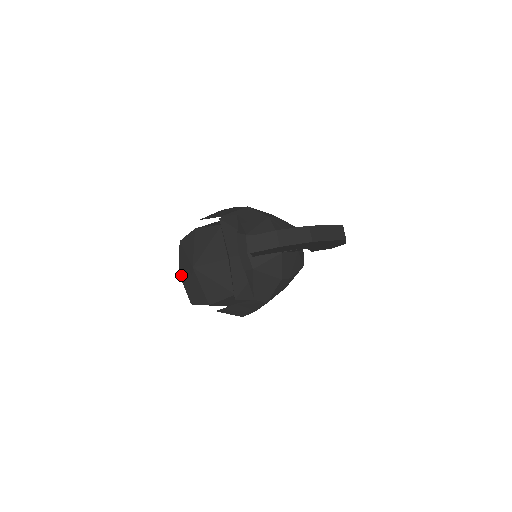
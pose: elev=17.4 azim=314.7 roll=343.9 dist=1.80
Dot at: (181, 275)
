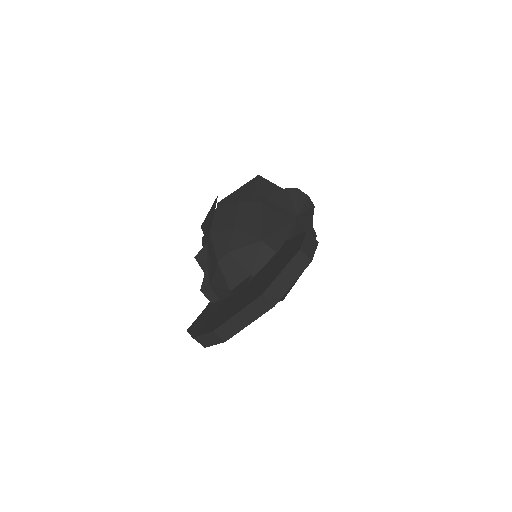
Dot at: occluded
